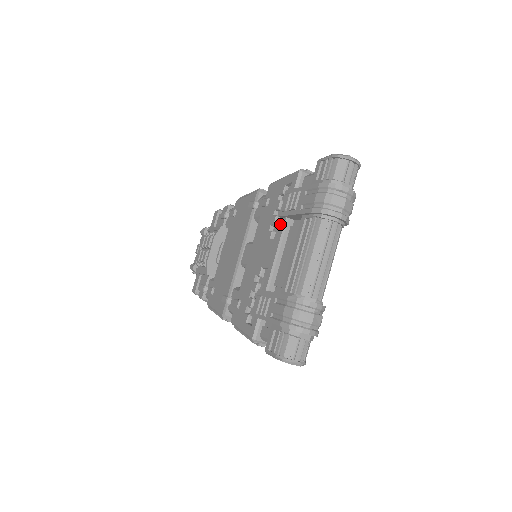
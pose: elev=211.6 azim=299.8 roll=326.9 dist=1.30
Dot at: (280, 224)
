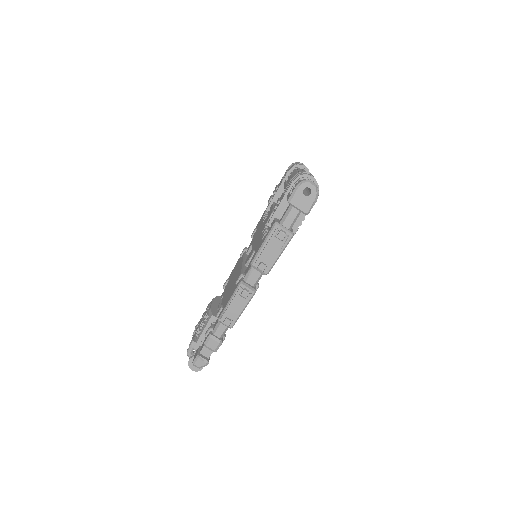
Dot at: (270, 208)
